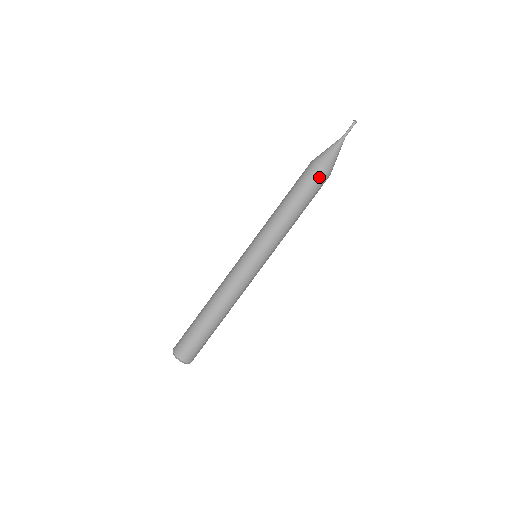
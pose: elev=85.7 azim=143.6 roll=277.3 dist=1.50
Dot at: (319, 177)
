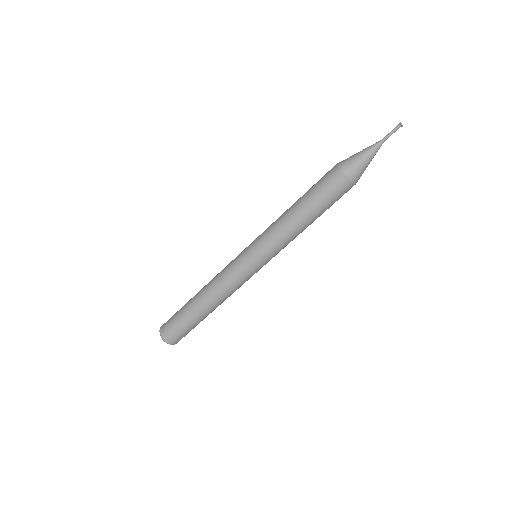
Dot at: (344, 191)
